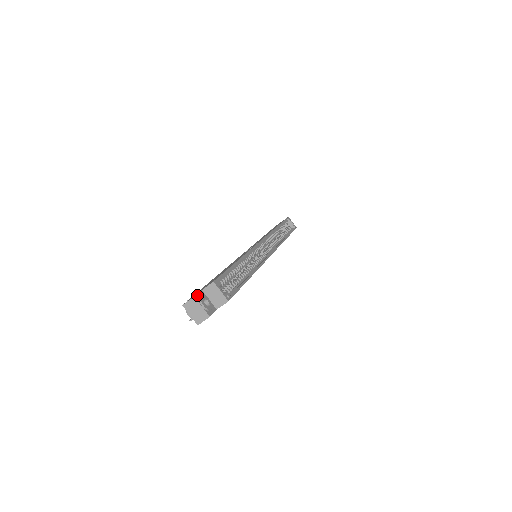
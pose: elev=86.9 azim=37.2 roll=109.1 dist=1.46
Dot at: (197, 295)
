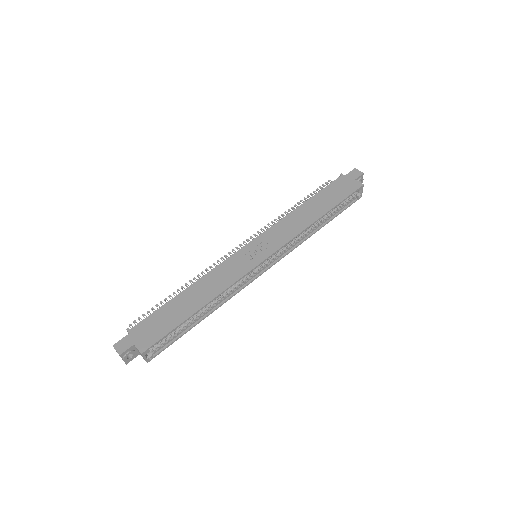
Dot at: (124, 352)
